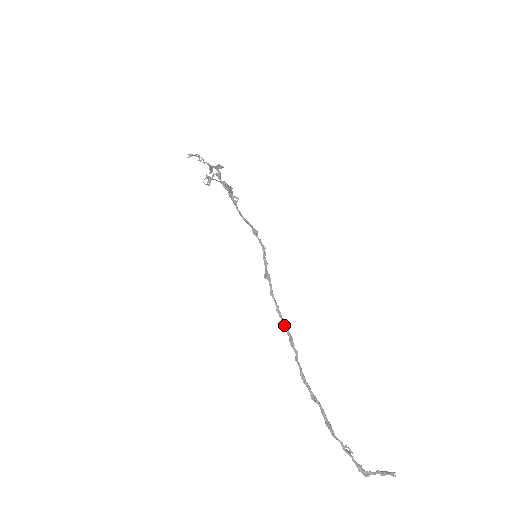
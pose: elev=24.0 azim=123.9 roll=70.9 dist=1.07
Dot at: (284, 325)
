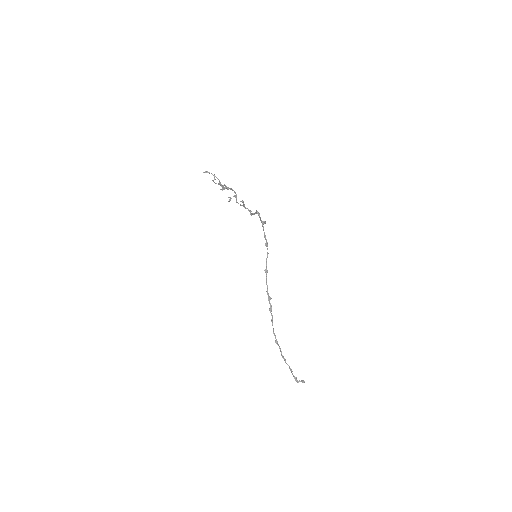
Dot at: (269, 300)
